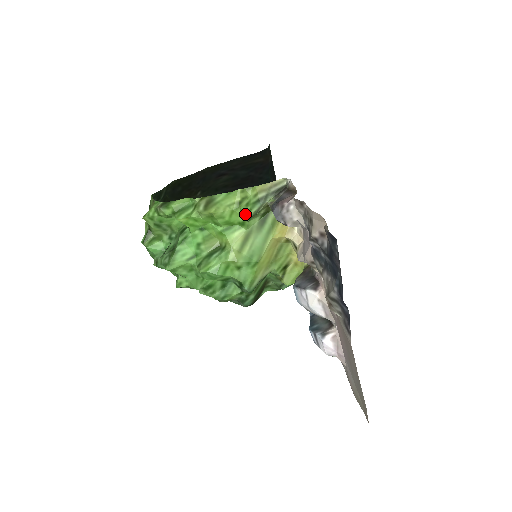
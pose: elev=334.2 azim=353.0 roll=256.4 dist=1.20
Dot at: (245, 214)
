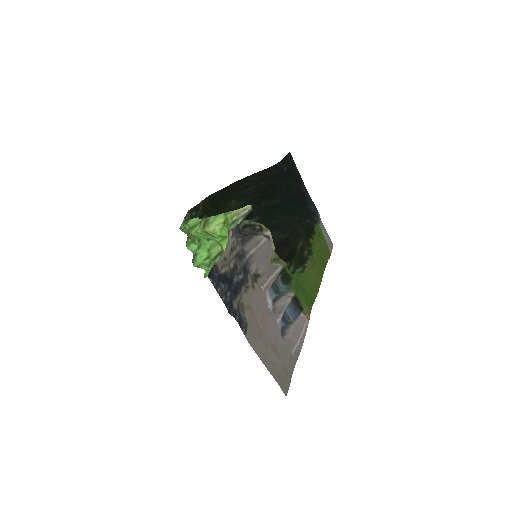
Dot at: occluded
